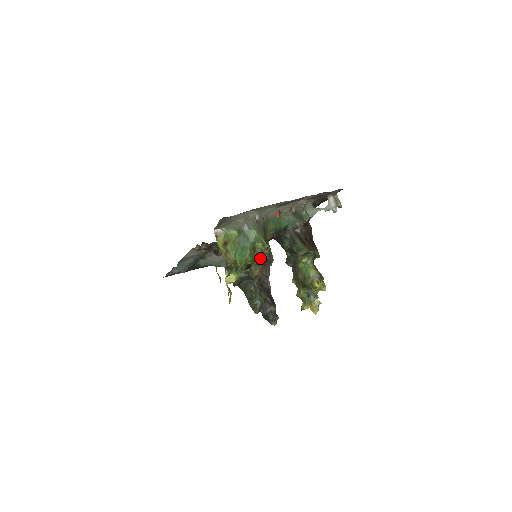
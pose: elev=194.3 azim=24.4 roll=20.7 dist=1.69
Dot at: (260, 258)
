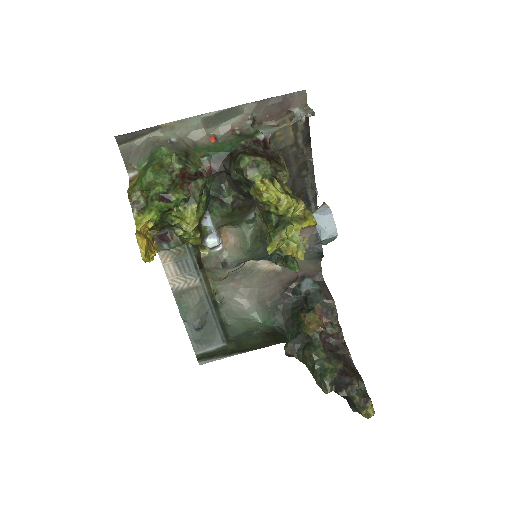
Dot at: (195, 197)
